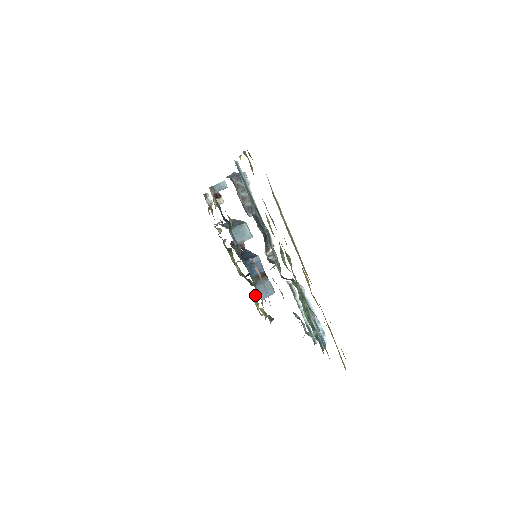
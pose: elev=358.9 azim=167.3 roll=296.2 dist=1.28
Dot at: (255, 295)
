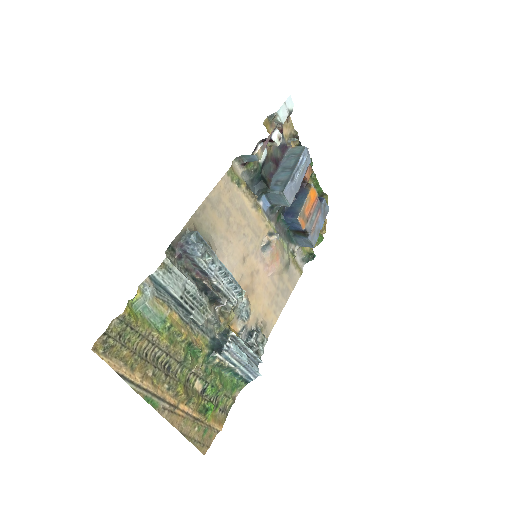
Dot at: occluded
